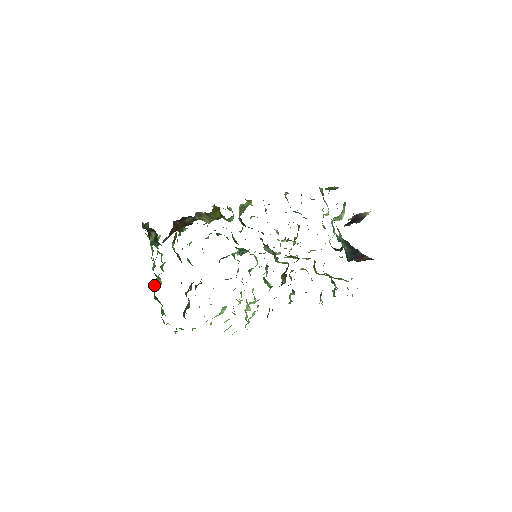
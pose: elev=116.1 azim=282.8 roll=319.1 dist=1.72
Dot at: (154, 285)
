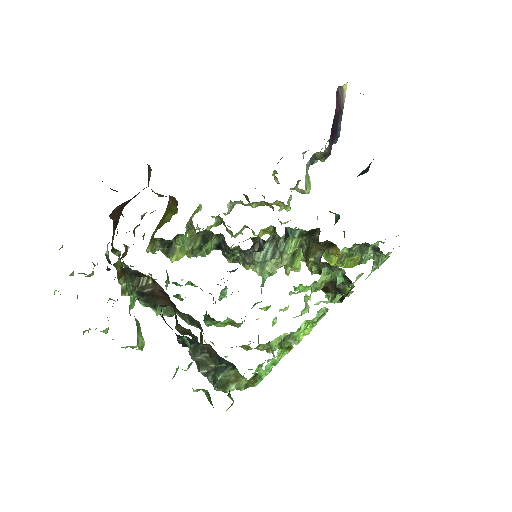
Dot at: occluded
